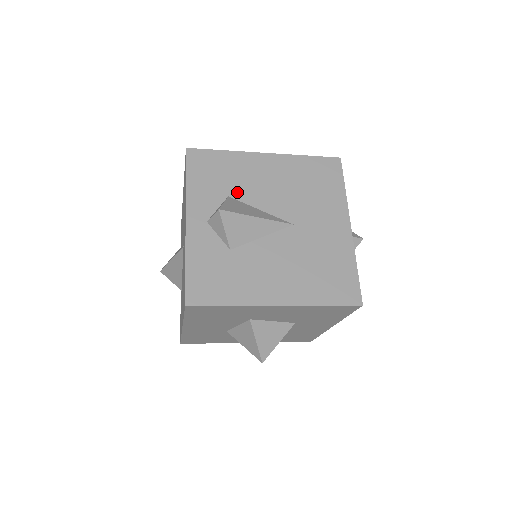
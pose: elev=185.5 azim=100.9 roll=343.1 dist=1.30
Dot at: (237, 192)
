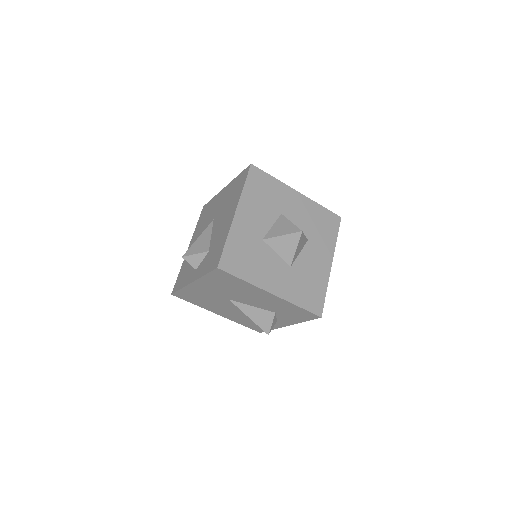
Dot at: occluded
